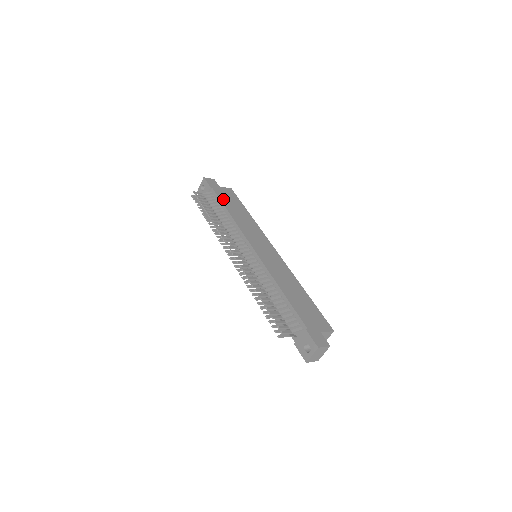
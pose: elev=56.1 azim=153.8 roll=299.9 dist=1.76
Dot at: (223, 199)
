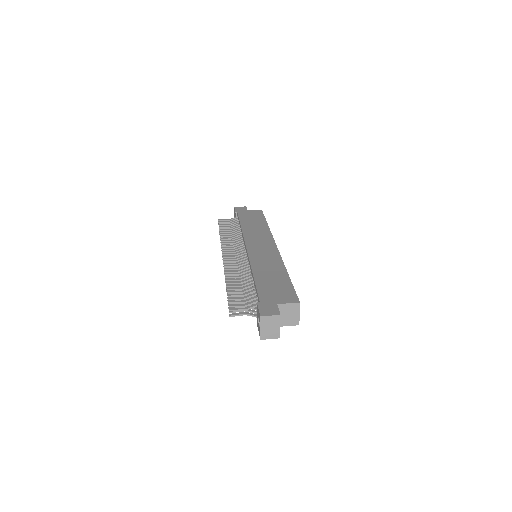
Dot at: (243, 218)
